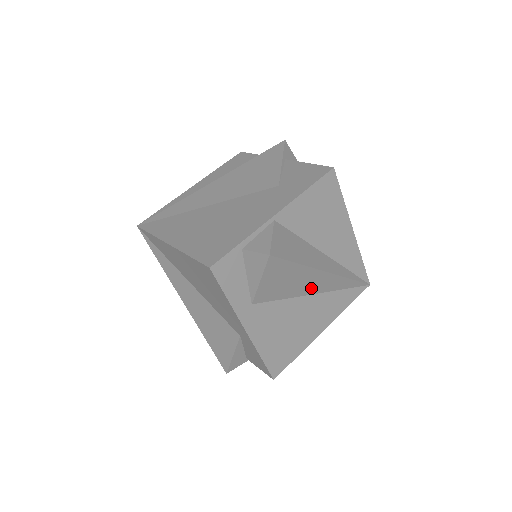
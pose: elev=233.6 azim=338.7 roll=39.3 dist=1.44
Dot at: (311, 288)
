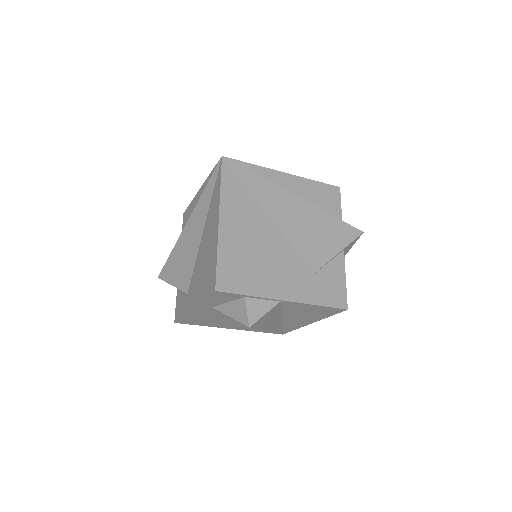
Dot at: occluded
